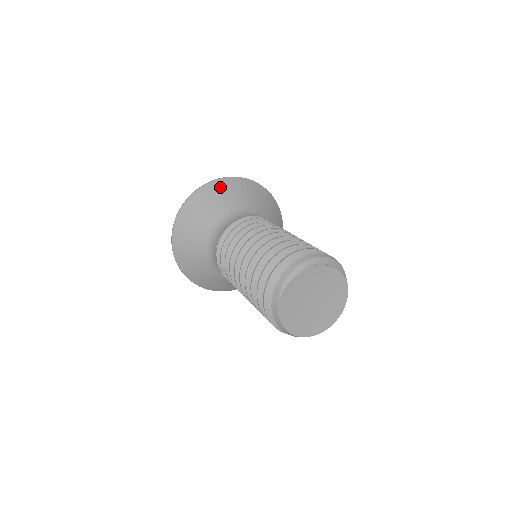
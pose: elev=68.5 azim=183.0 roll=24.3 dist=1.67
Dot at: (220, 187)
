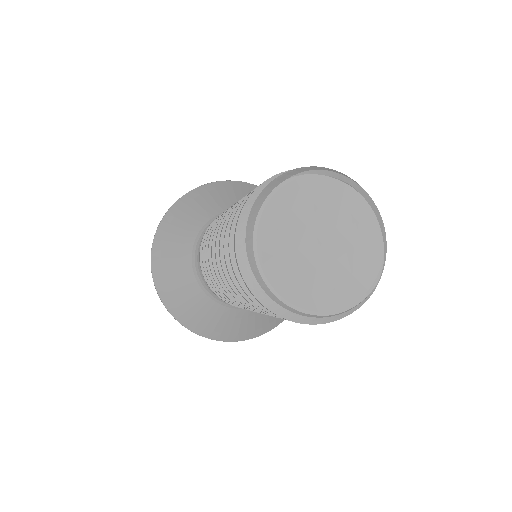
Dot at: occluded
